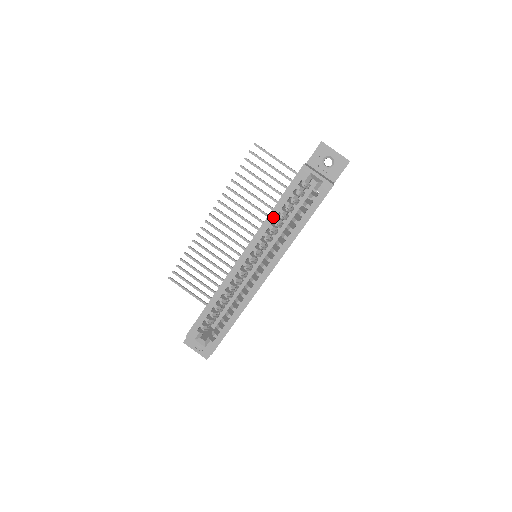
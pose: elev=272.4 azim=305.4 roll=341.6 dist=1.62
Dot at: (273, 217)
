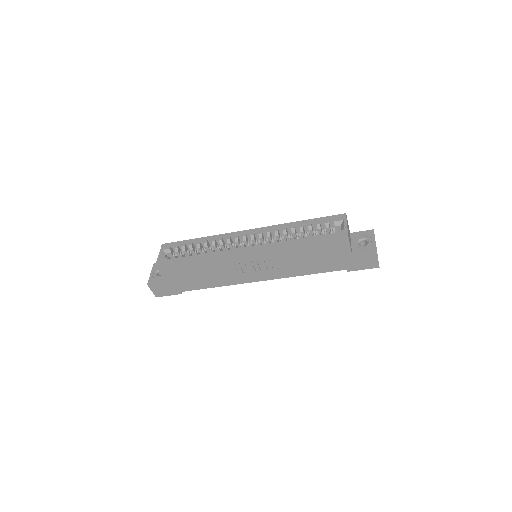
Dot at: (293, 225)
